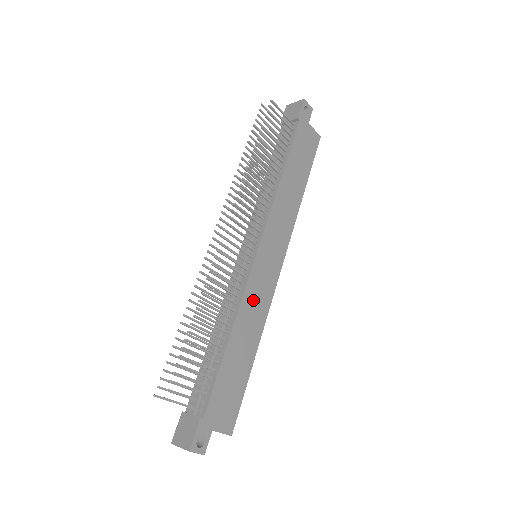
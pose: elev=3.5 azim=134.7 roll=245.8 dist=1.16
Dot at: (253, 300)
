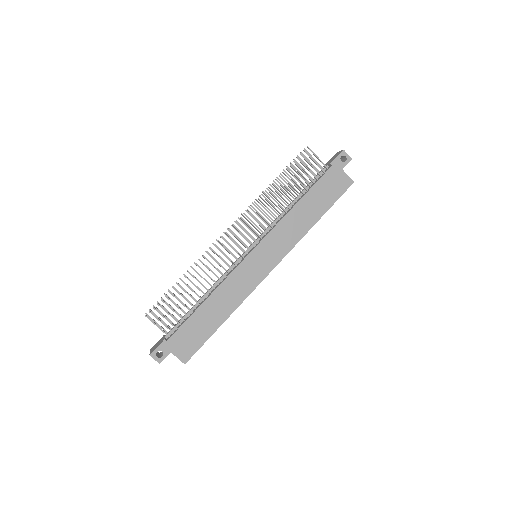
Dot at: (235, 283)
